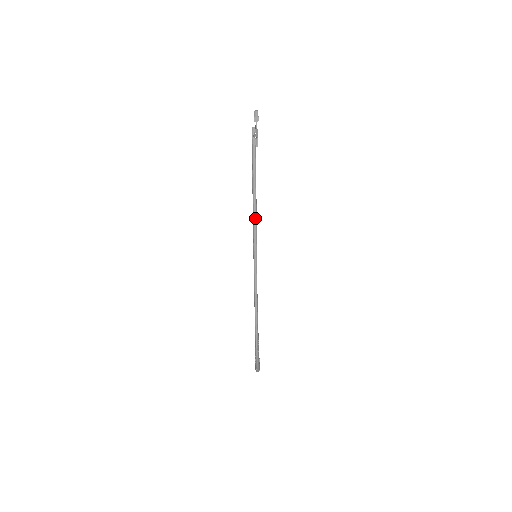
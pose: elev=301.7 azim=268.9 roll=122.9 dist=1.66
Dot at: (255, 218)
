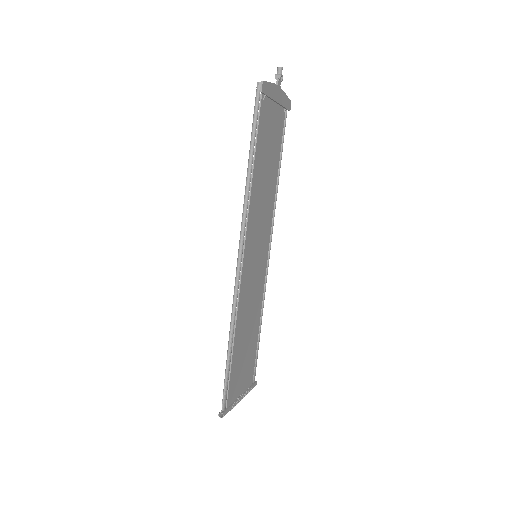
Dot at: (247, 186)
